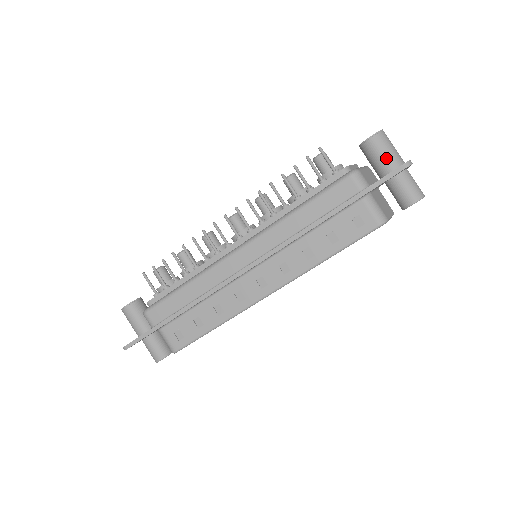
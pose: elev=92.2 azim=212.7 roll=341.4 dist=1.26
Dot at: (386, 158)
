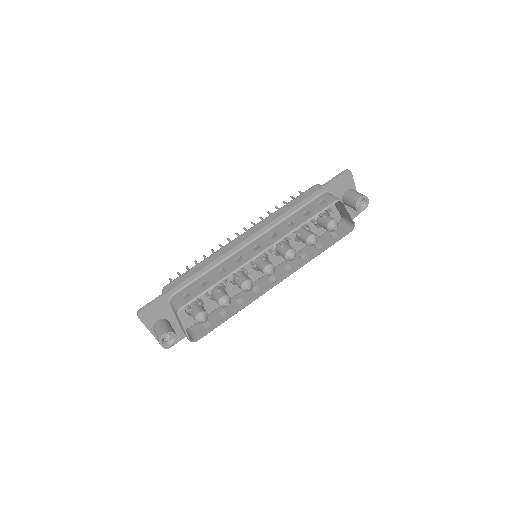
Dot at: occluded
